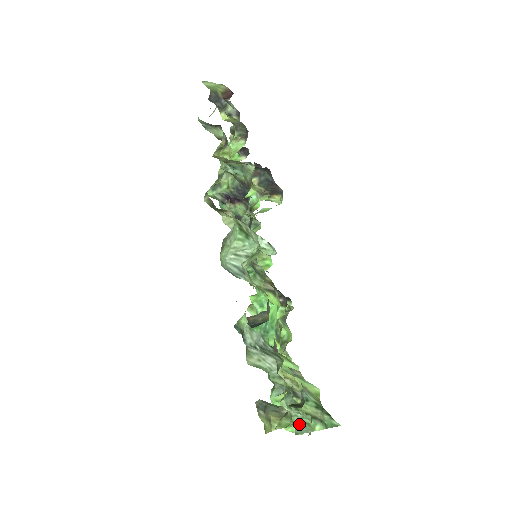
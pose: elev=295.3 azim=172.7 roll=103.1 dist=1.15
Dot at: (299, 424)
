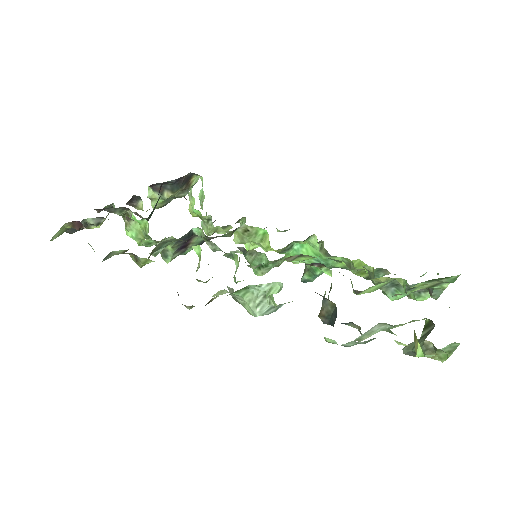
Dot at: (454, 350)
